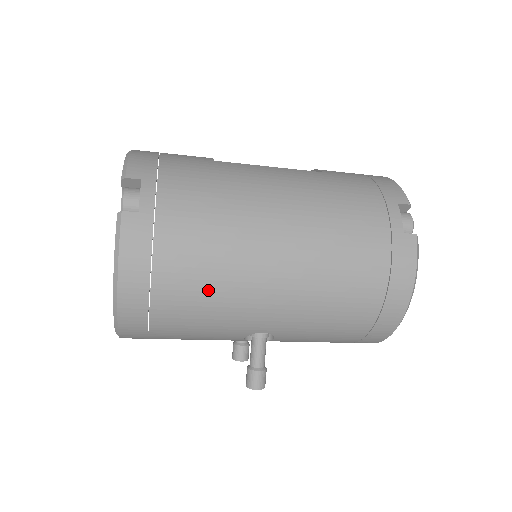
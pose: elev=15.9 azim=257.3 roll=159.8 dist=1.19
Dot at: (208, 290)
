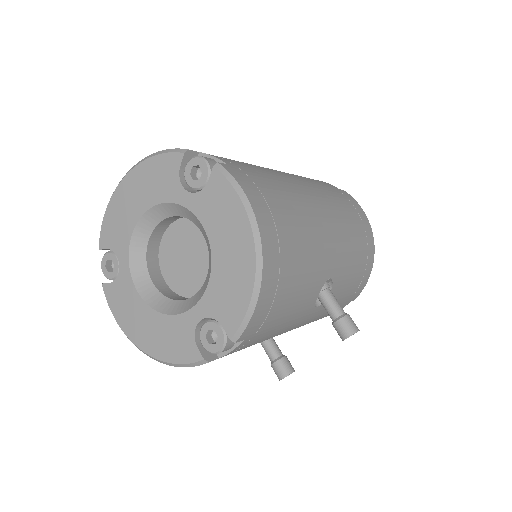
Dot at: (302, 225)
